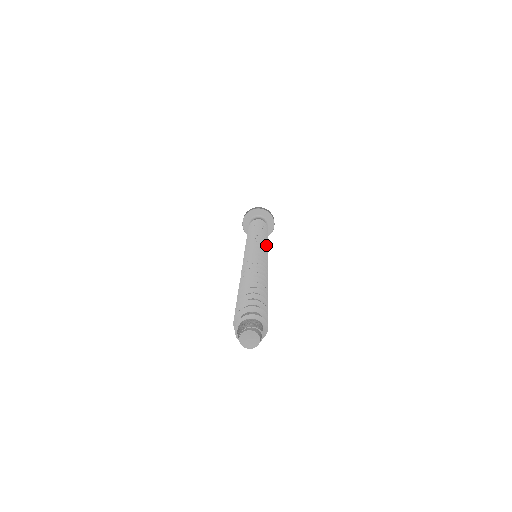
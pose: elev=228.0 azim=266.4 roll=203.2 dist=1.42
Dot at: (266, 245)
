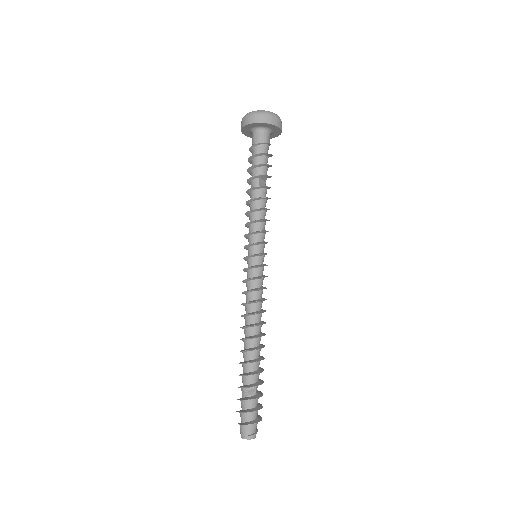
Dot at: (265, 232)
